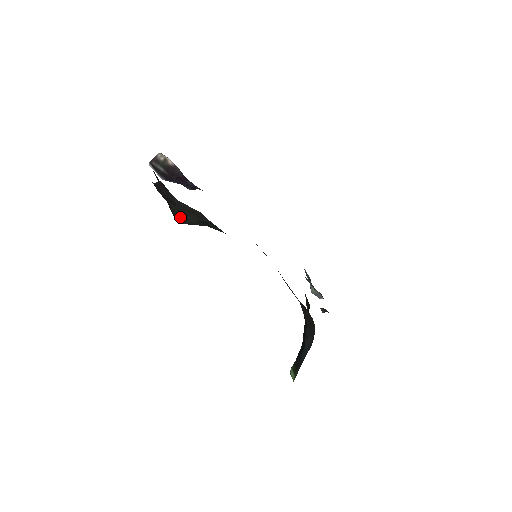
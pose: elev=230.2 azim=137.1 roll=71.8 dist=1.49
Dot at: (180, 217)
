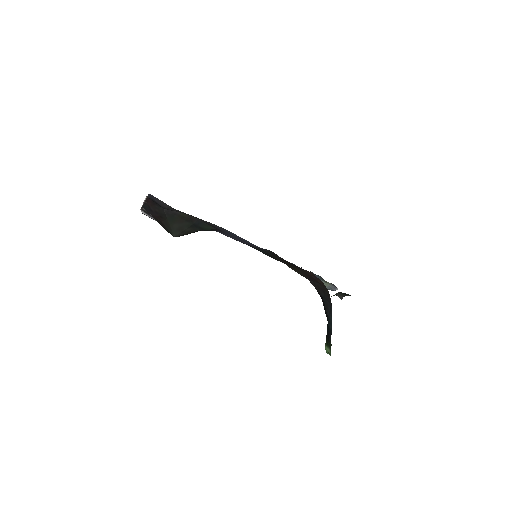
Dot at: (174, 228)
